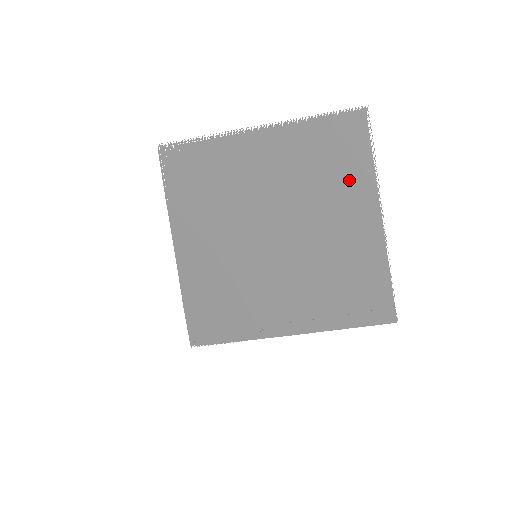
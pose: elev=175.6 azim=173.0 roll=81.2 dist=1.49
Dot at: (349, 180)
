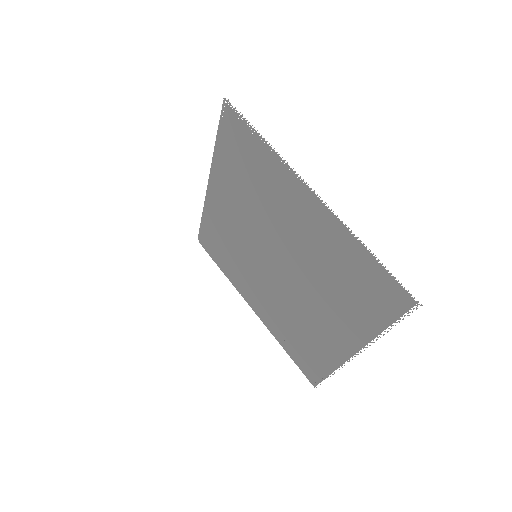
Dot at: (352, 313)
